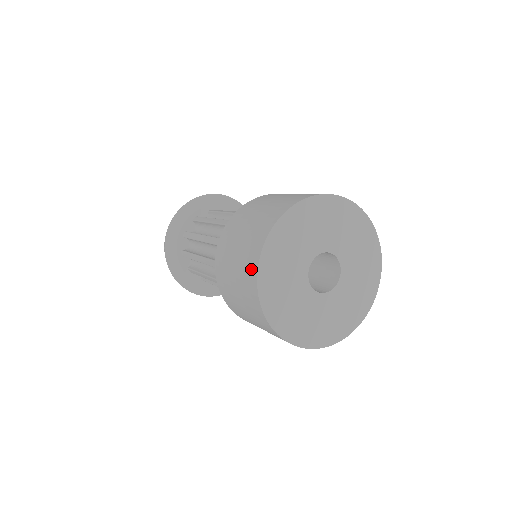
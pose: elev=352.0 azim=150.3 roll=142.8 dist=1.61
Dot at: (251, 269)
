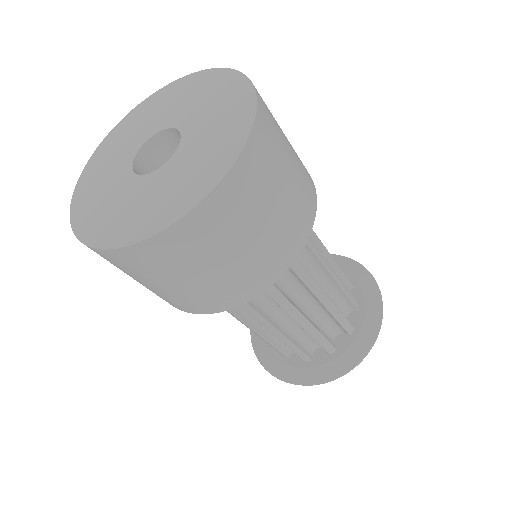
Dot at: occluded
